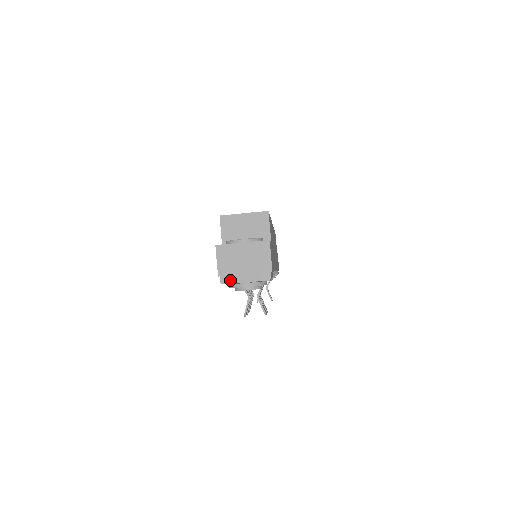
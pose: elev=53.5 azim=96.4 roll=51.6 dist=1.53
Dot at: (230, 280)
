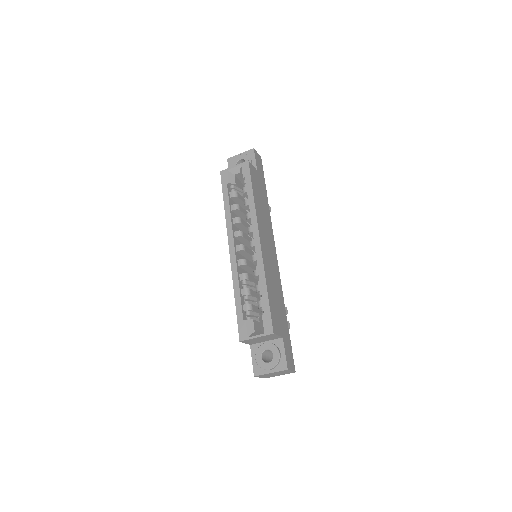
Dot at: occluded
